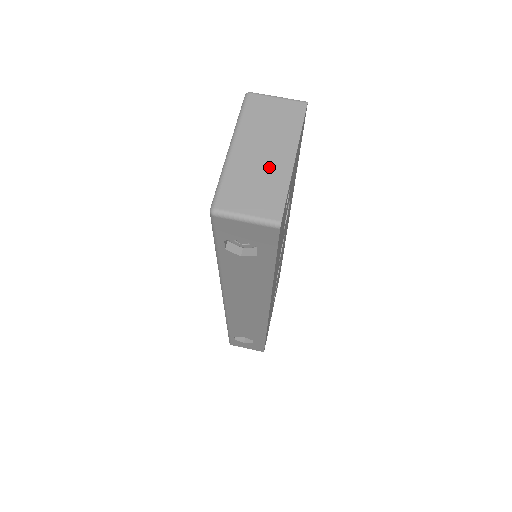
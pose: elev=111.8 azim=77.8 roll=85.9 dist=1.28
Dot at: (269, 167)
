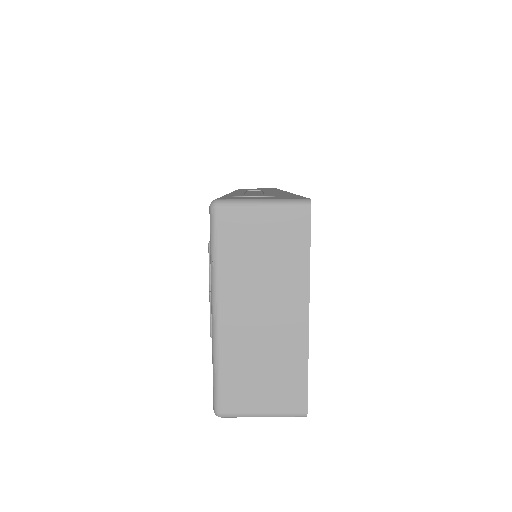
Dot at: (276, 338)
